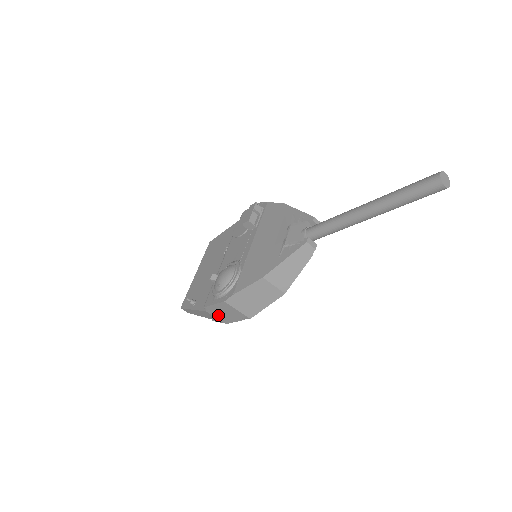
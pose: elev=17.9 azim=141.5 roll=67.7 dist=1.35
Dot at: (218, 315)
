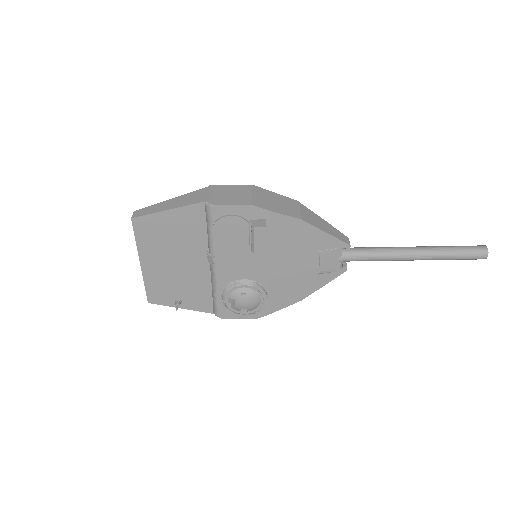
Dot at: occluded
